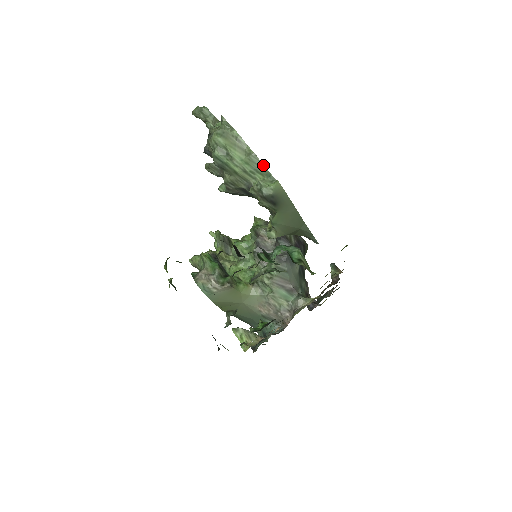
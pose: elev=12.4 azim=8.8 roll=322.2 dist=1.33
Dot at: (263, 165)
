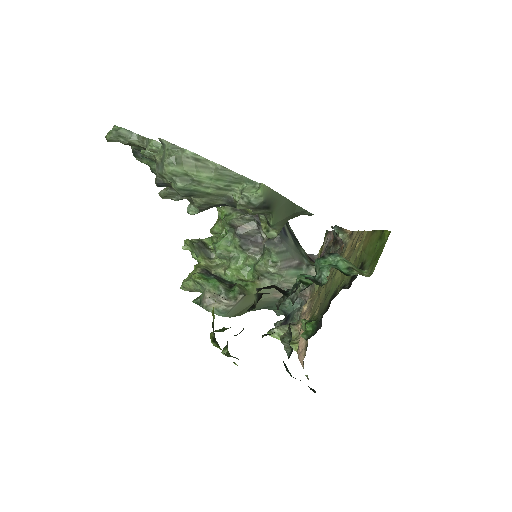
Dot at: (236, 173)
